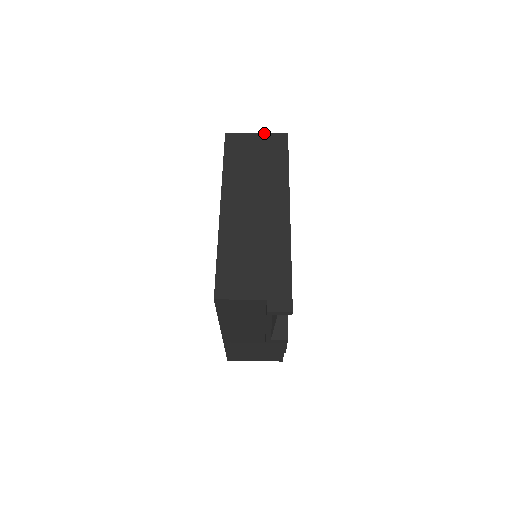
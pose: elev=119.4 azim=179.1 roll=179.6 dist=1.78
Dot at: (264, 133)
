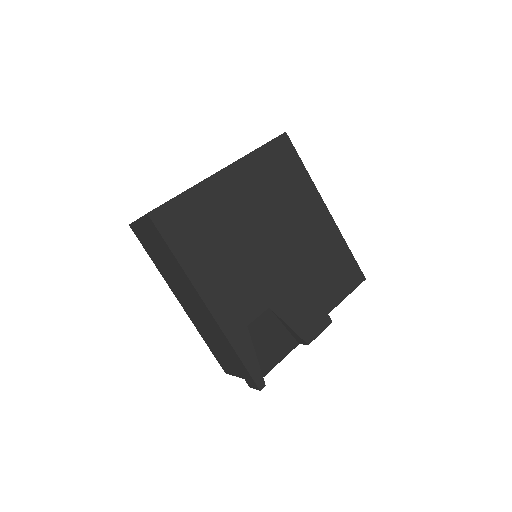
Dot at: (139, 218)
